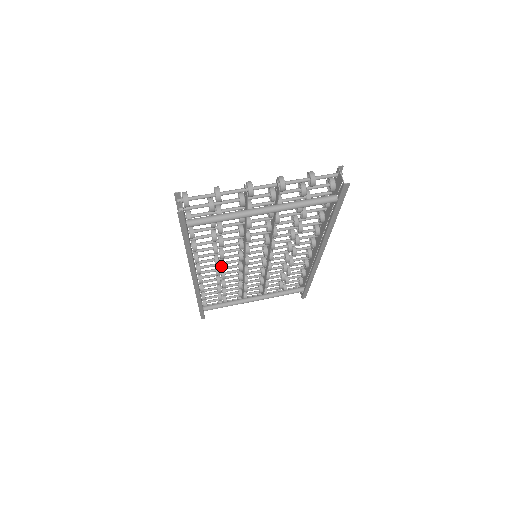
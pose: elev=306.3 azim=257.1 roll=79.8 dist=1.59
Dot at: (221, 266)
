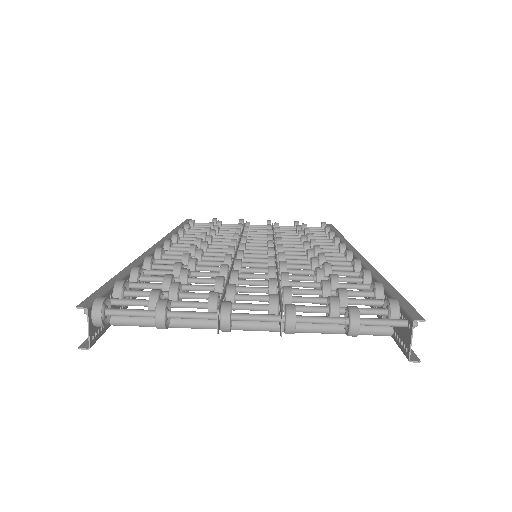
Dot at: occluded
